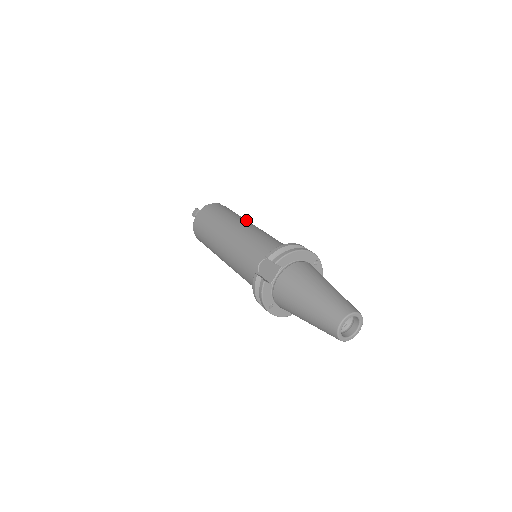
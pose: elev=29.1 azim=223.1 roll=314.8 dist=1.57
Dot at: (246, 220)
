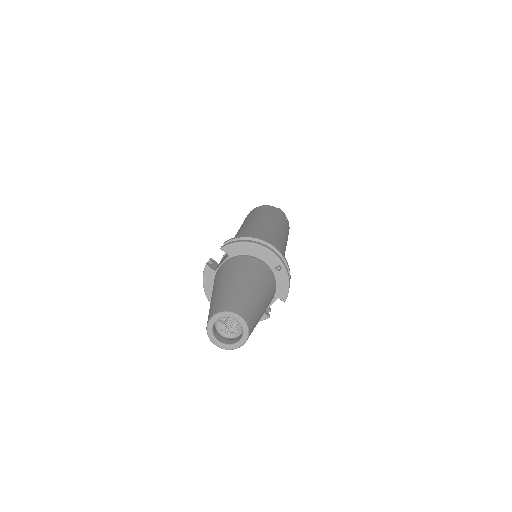
Dot at: (275, 222)
